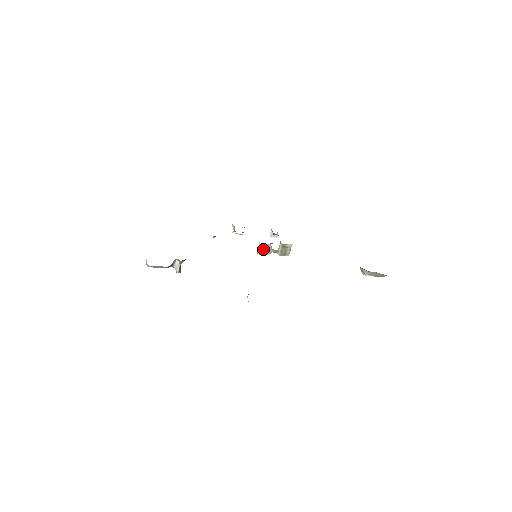
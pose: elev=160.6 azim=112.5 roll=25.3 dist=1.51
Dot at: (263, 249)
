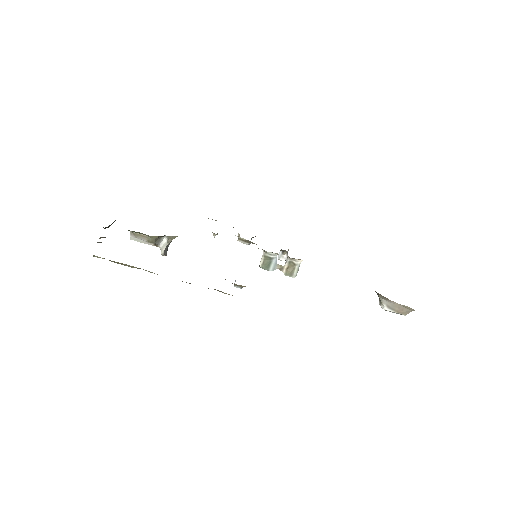
Dot at: (267, 261)
